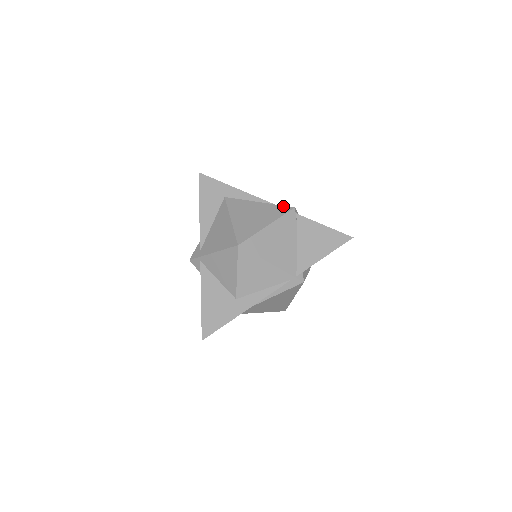
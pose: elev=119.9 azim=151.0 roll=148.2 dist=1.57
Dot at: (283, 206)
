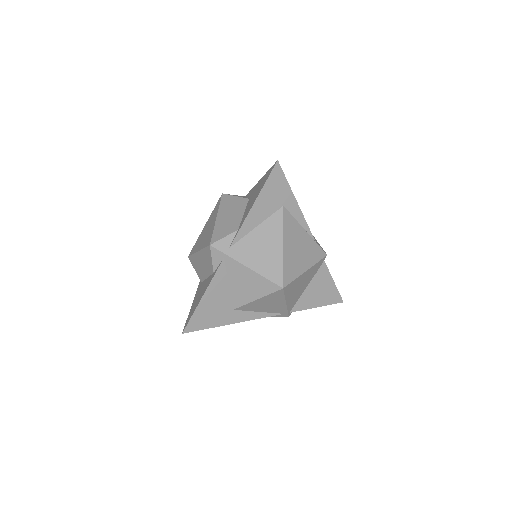
Dot at: (321, 248)
